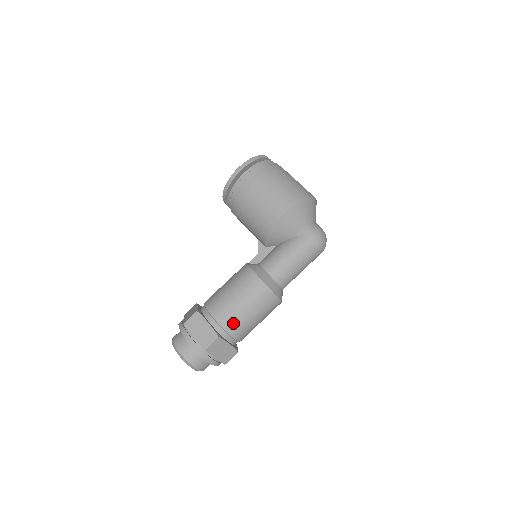
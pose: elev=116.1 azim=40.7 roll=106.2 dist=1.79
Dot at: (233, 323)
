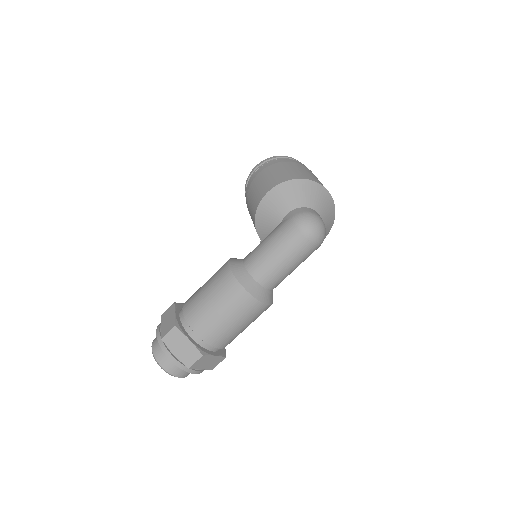
Dot at: (195, 315)
